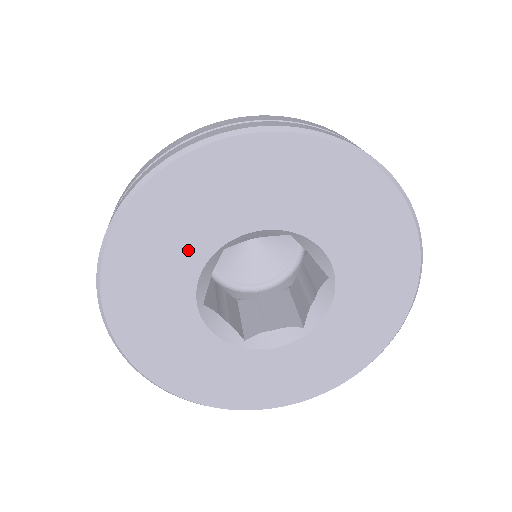
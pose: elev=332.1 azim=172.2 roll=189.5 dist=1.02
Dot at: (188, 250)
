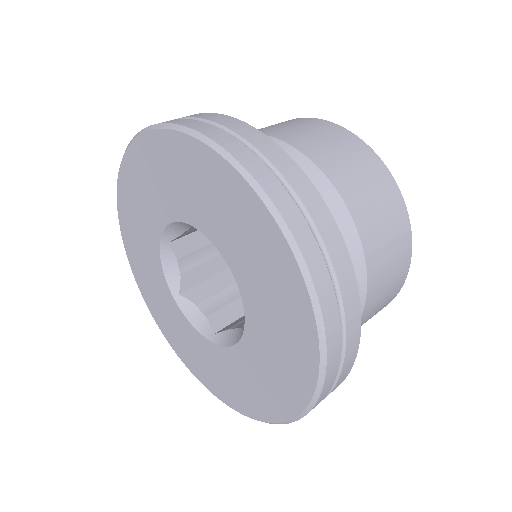
Dot at: (149, 245)
